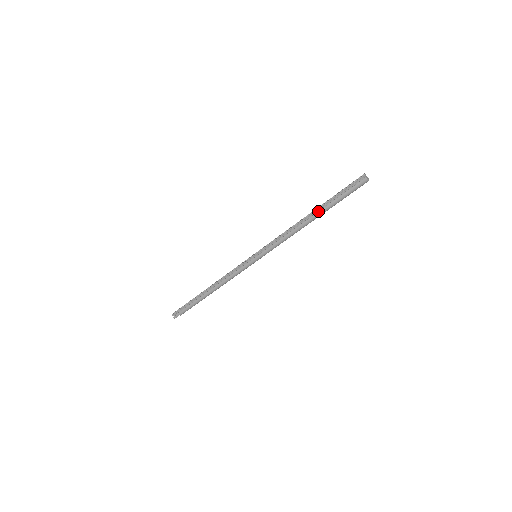
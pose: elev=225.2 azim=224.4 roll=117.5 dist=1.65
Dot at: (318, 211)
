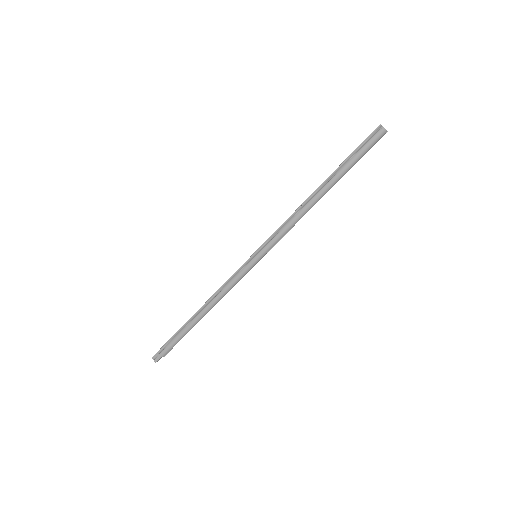
Dot at: (329, 181)
